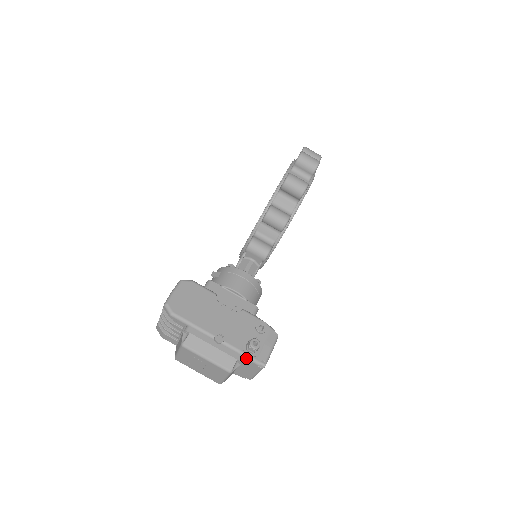
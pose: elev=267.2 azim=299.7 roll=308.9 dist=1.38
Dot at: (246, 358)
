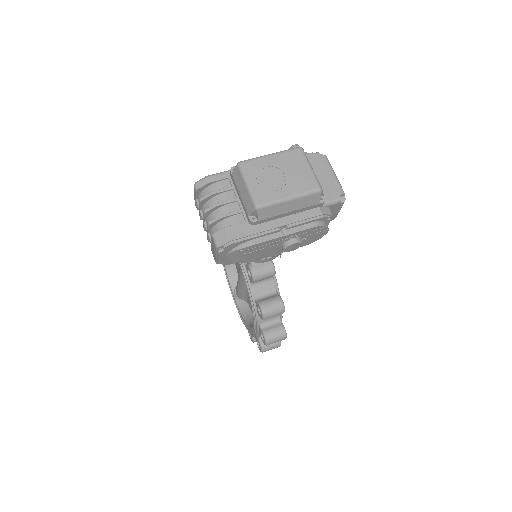
Dot at: occluded
